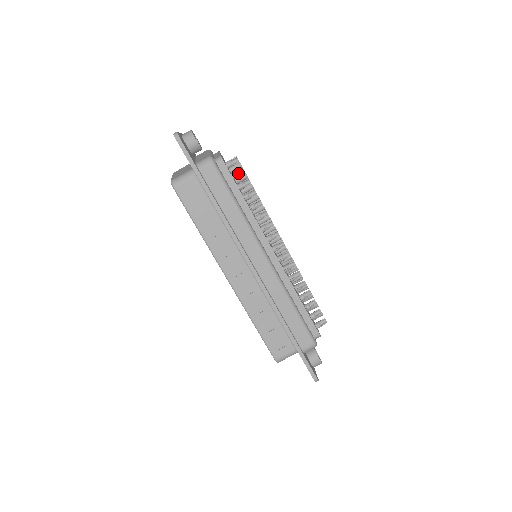
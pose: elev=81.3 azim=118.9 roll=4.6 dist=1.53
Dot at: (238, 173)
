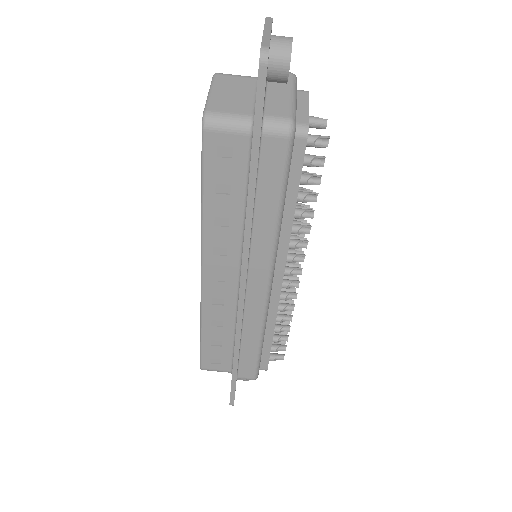
Dot at: (313, 158)
